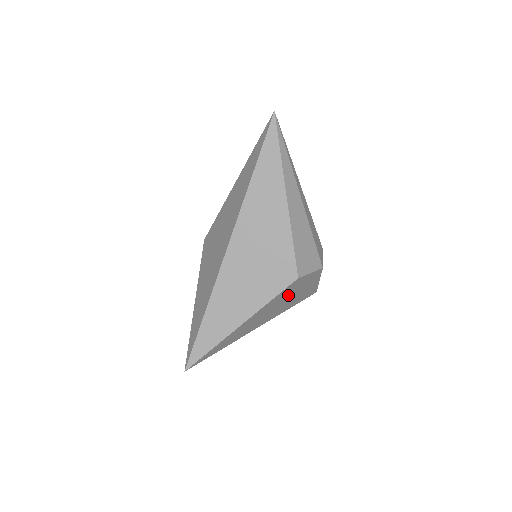
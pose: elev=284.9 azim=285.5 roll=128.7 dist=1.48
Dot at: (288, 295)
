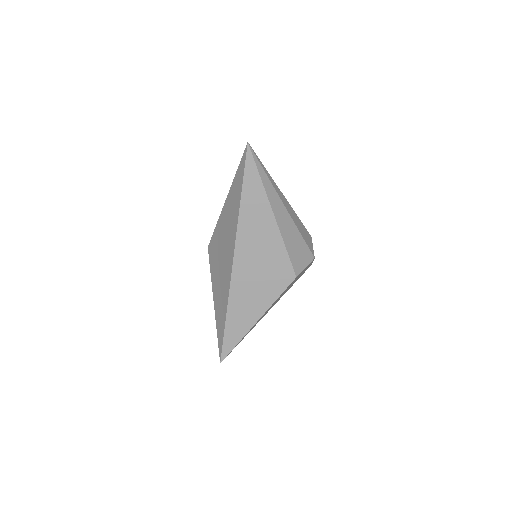
Dot at: (290, 285)
